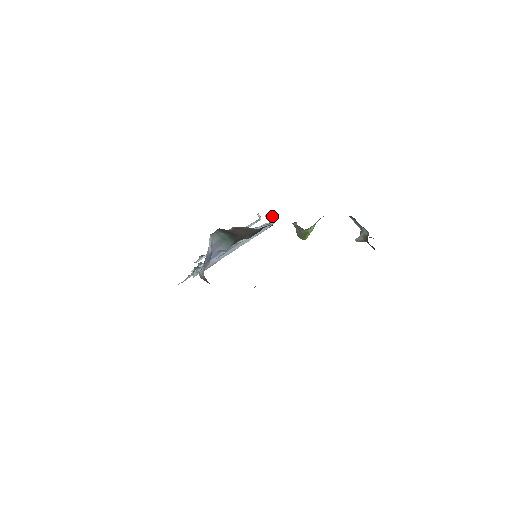
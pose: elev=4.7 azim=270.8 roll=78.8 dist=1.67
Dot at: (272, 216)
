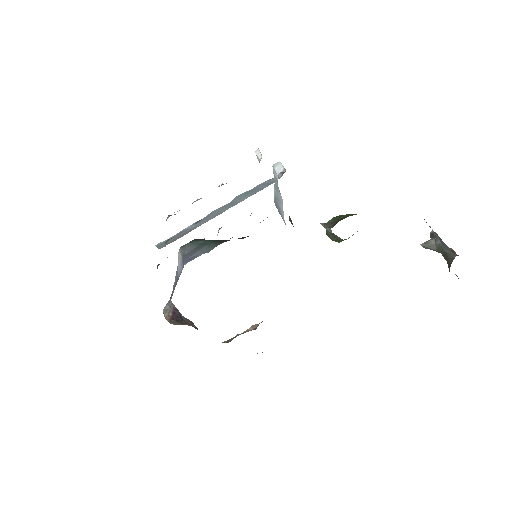
Dot at: (289, 217)
